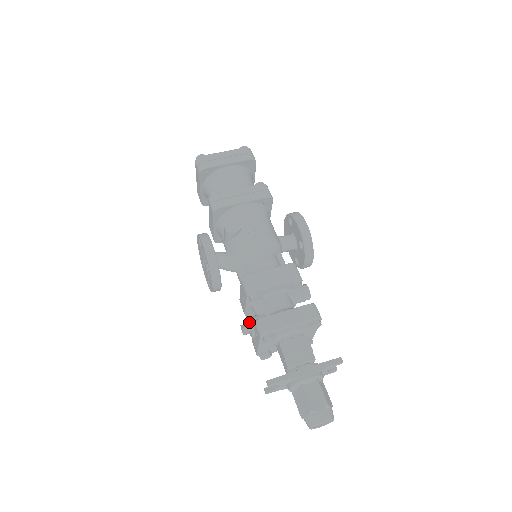
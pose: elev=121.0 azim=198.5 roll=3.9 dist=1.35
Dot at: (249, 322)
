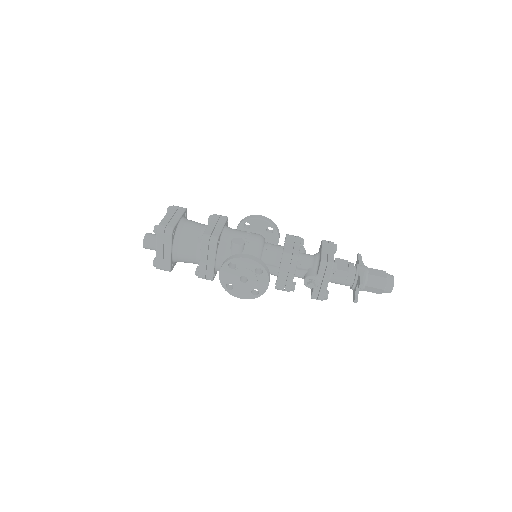
Dot at: (311, 276)
